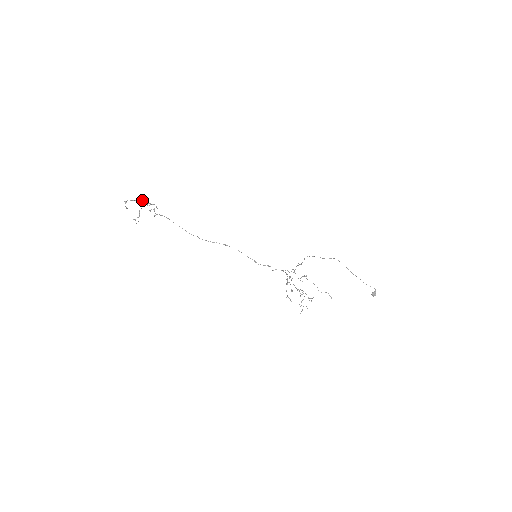
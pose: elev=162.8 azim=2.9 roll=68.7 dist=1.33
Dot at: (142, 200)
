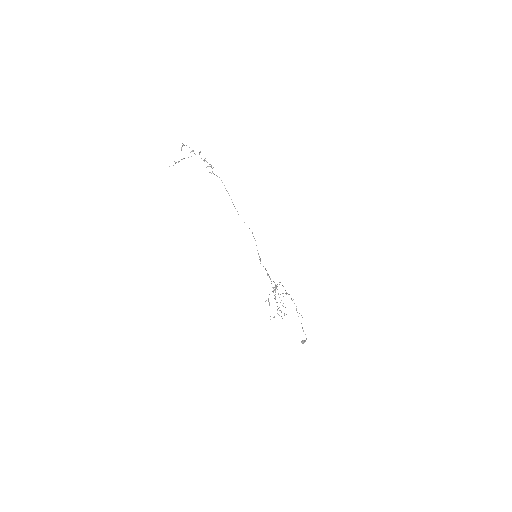
Dot at: occluded
